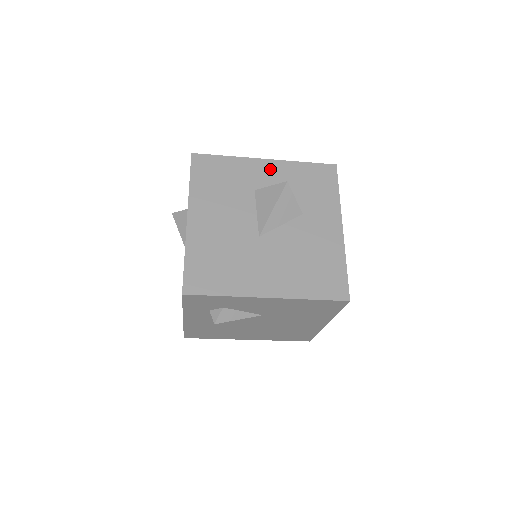
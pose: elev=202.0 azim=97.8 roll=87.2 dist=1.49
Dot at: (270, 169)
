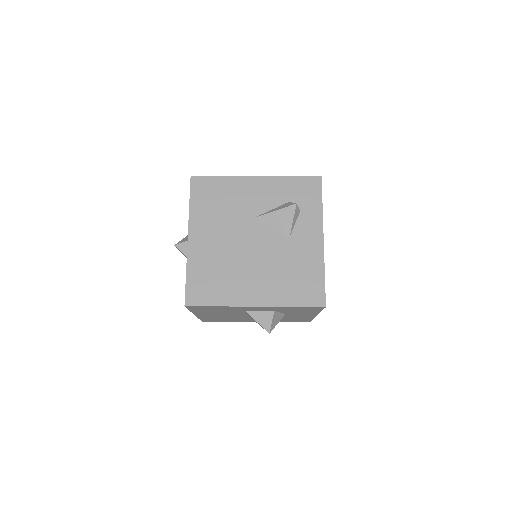
Dot at: (259, 308)
